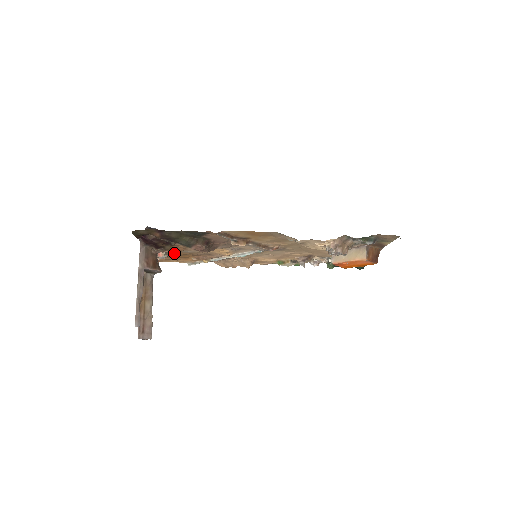
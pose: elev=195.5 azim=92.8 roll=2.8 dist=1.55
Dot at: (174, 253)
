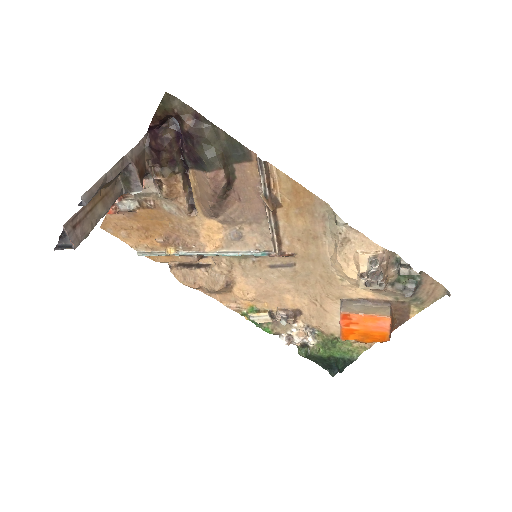
Dot at: (148, 208)
